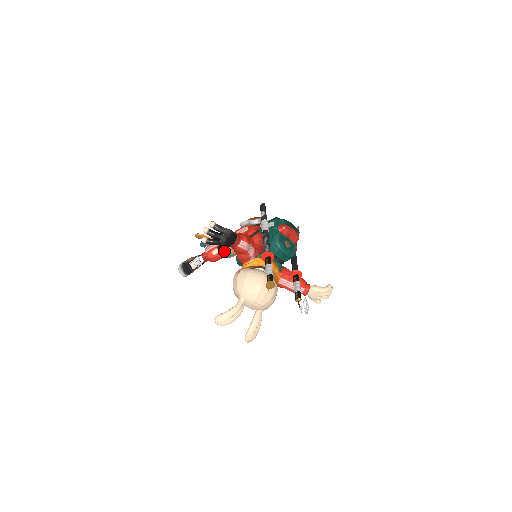
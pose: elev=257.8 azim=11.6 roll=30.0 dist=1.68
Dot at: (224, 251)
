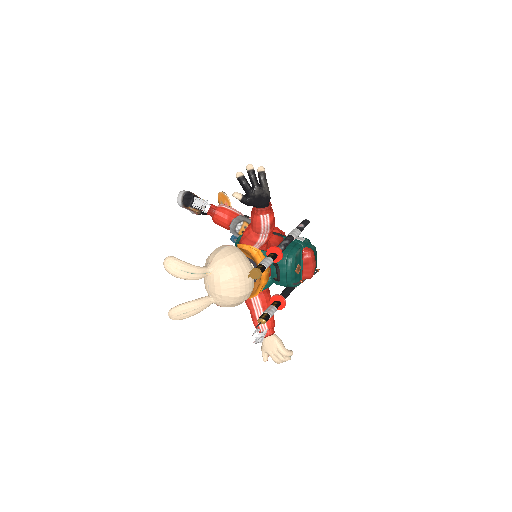
Dot at: (235, 221)
